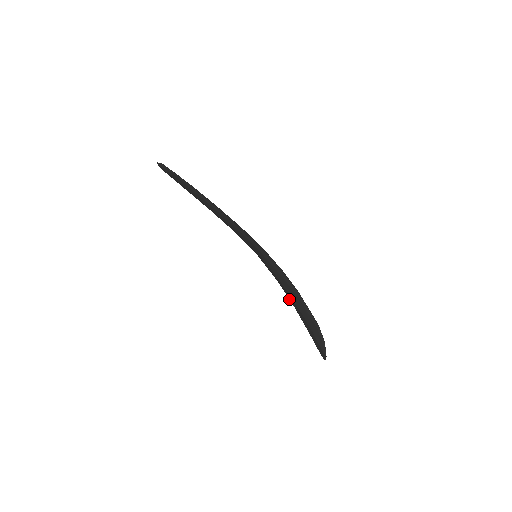
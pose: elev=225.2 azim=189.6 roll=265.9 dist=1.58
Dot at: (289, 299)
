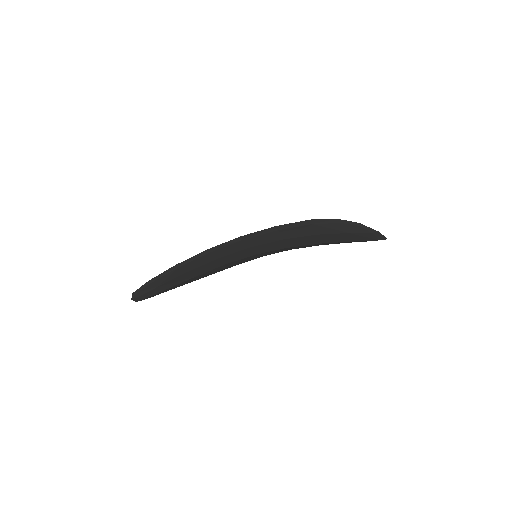
Dot at: occluded
